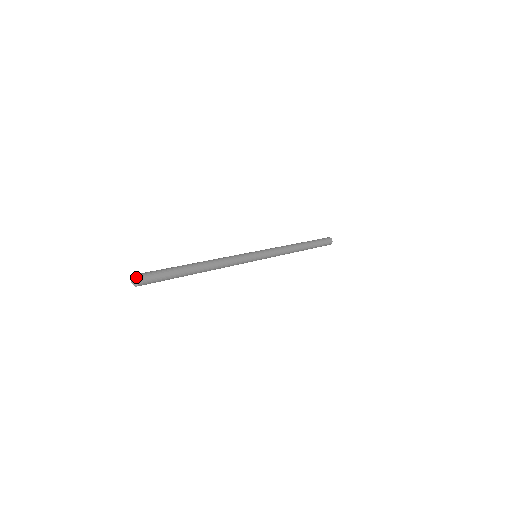
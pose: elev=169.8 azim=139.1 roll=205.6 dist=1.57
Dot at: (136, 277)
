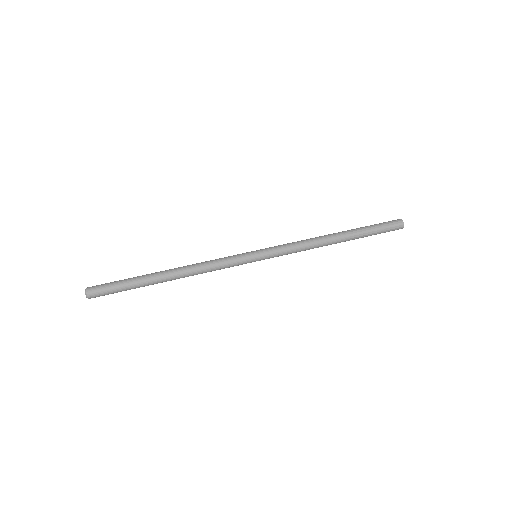
Dot at: (86, 295)
